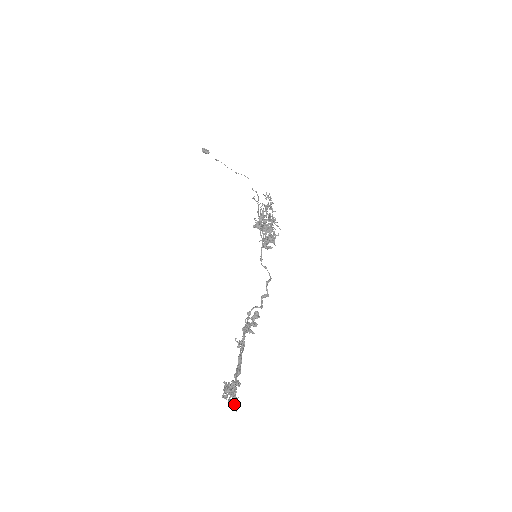
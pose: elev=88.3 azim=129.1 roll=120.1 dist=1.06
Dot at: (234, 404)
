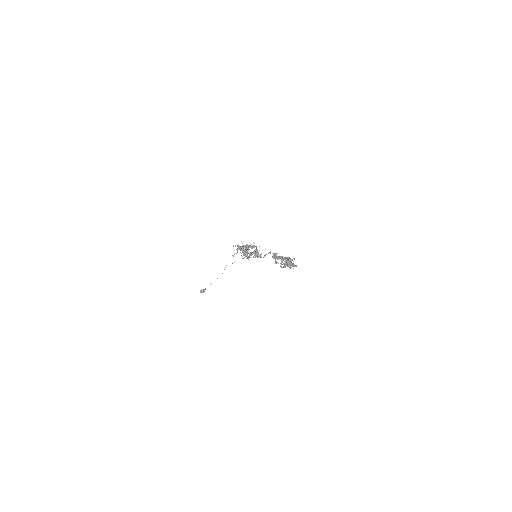
Dot at: (294, 259)
